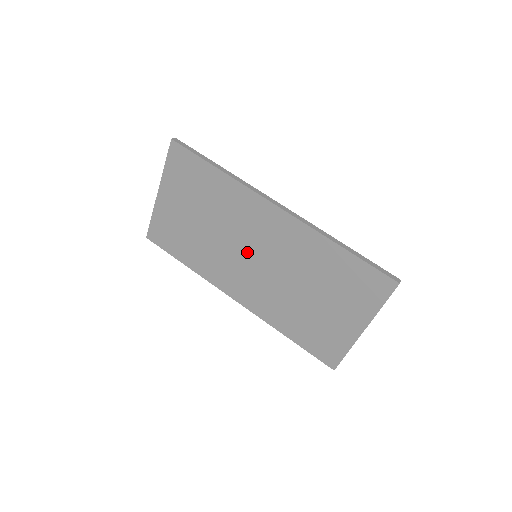
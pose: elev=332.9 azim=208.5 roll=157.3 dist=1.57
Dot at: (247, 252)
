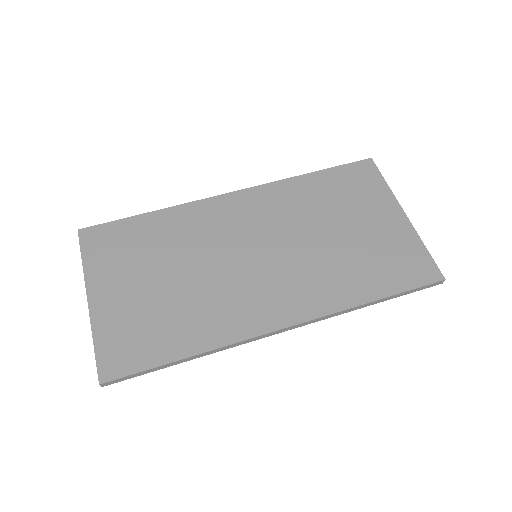
Dot at: (244, 257)
